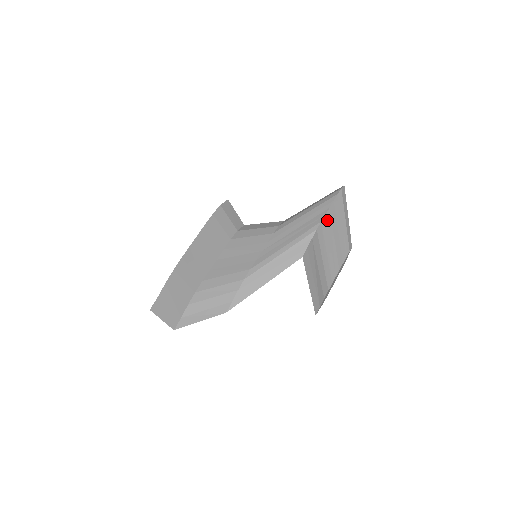
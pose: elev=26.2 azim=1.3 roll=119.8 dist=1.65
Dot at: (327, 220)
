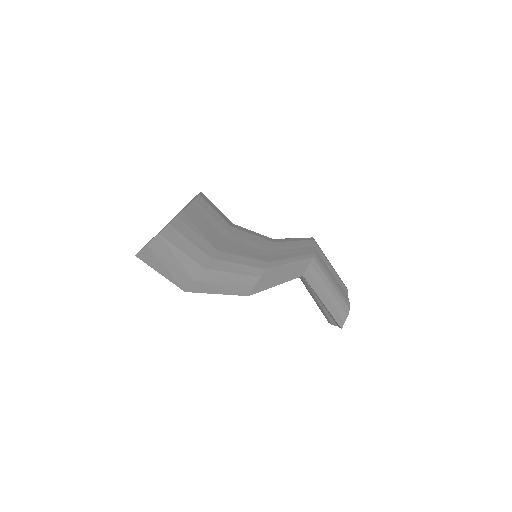
Dot at: (318, 254)
